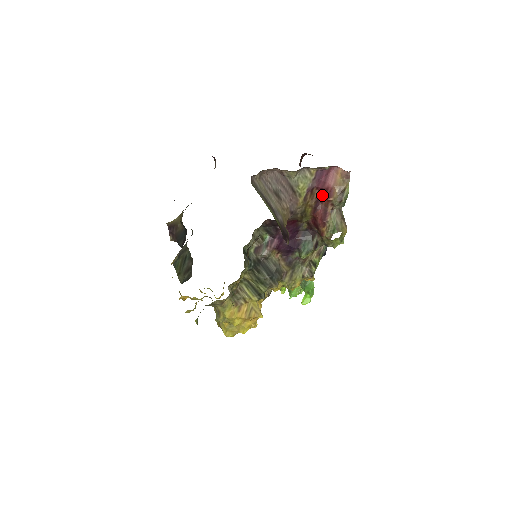
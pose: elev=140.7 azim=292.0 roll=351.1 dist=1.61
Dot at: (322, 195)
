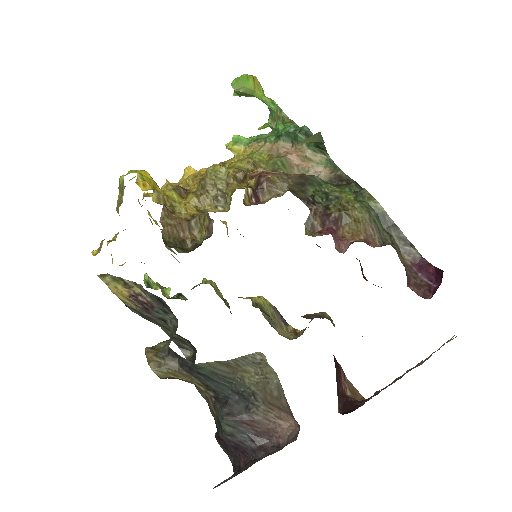
Dot at: occluded
